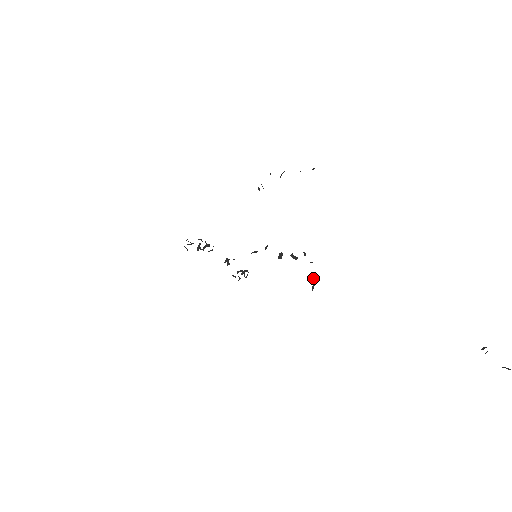
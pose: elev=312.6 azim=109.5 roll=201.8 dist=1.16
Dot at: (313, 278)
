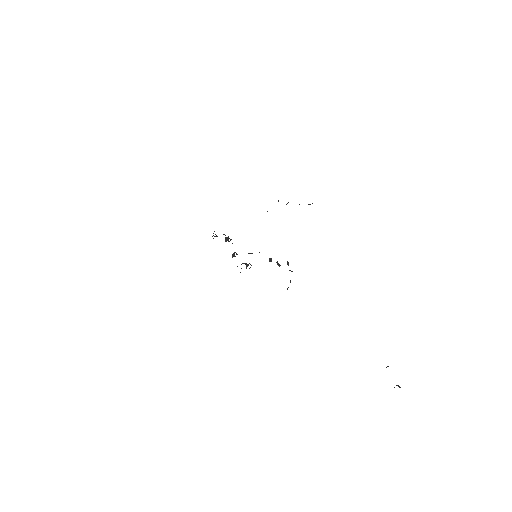
Dot at: occluded
